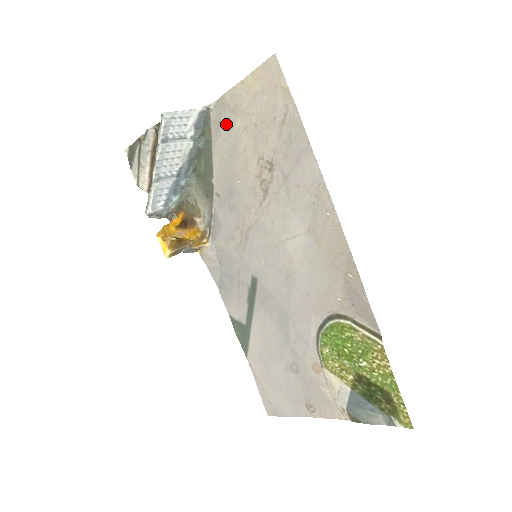
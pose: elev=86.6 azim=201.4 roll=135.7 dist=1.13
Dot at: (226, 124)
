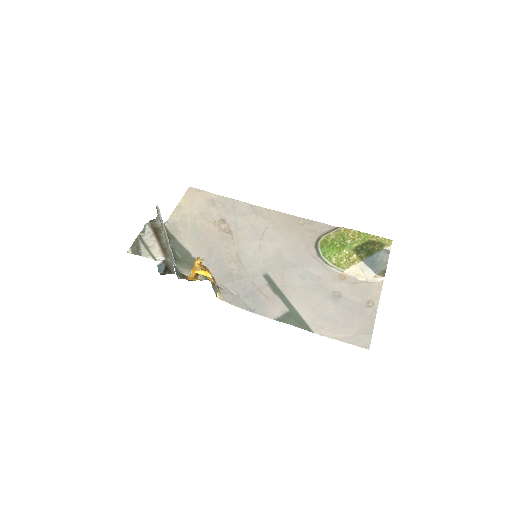
Dot at: (181, 226)
